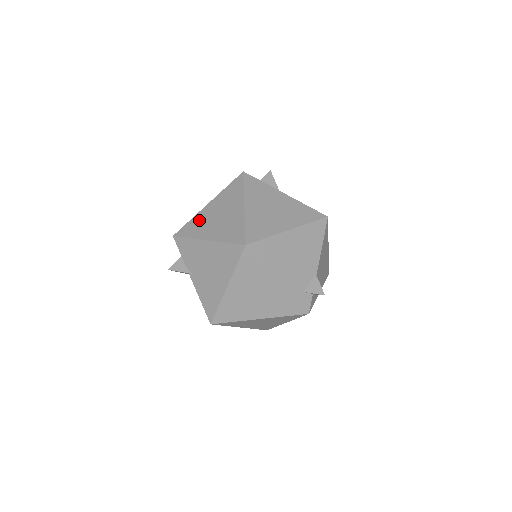
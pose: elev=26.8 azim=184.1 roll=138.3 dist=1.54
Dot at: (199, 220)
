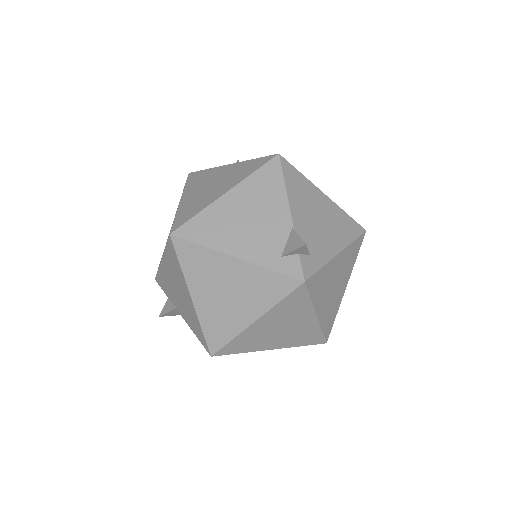
Dot at: occluded
